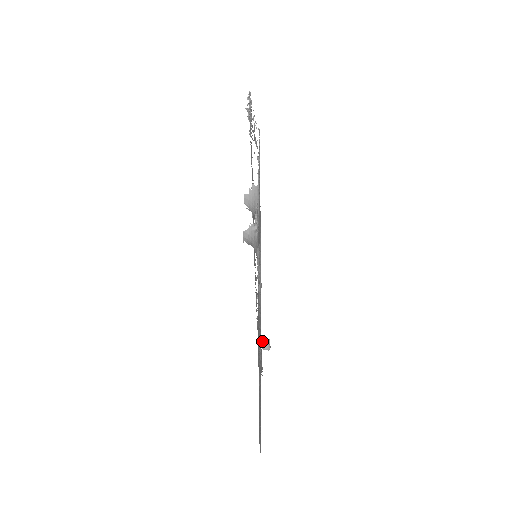
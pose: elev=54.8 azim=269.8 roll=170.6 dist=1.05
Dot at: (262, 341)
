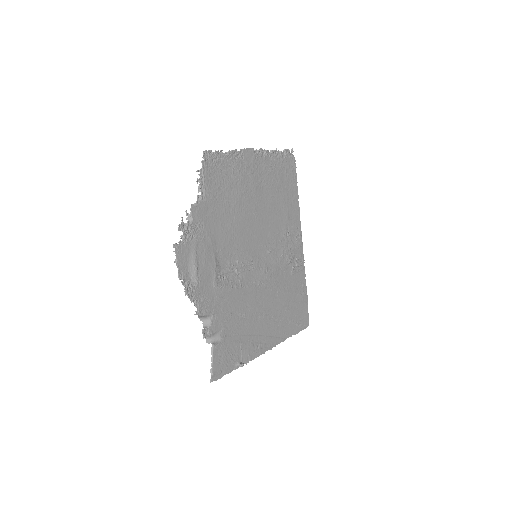
Dot at: (238, 365)
